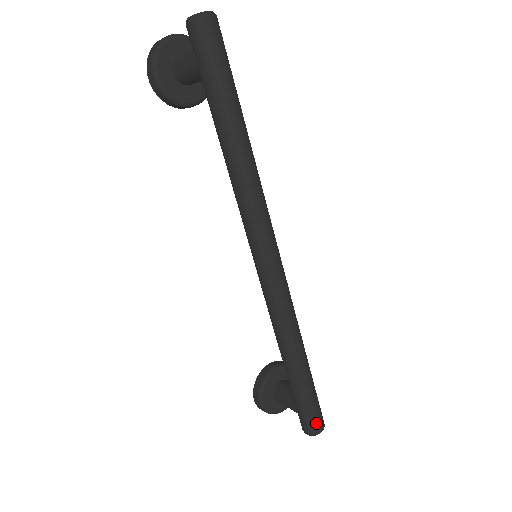
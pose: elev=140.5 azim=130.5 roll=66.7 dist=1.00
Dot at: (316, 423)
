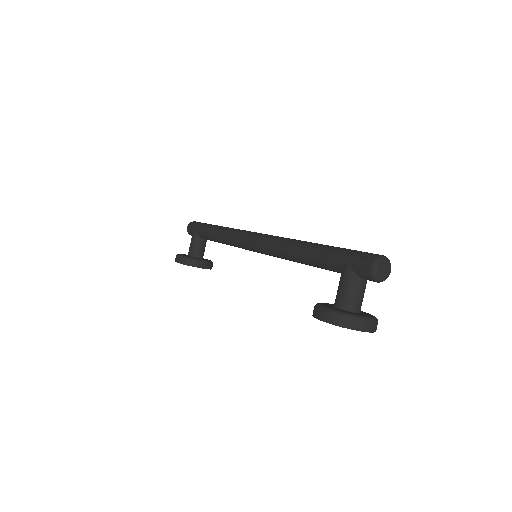
Dot at: (369, 254)
